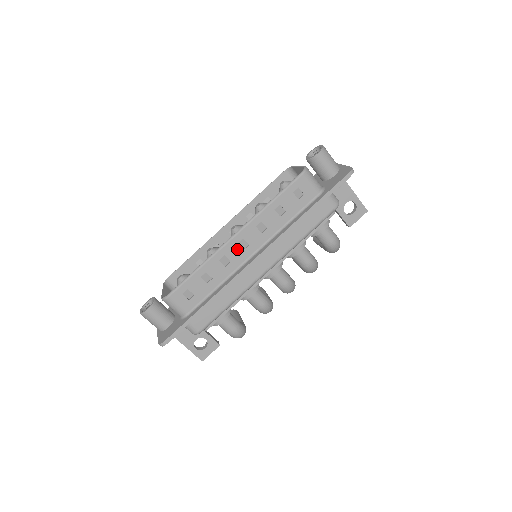
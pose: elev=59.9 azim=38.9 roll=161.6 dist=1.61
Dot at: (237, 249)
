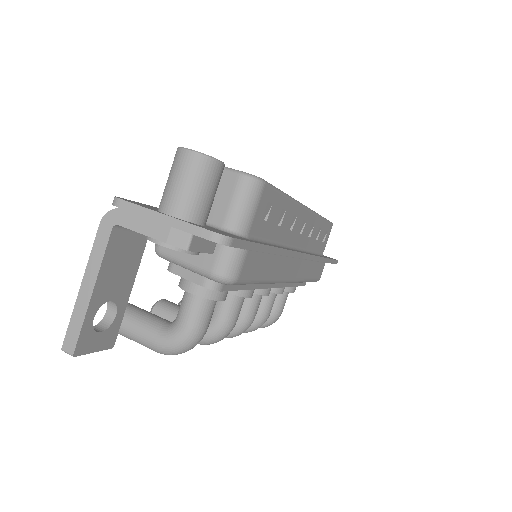
Dot at: (300, 225)
